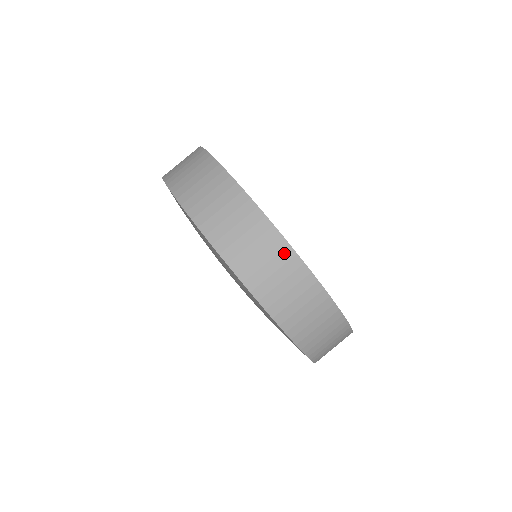
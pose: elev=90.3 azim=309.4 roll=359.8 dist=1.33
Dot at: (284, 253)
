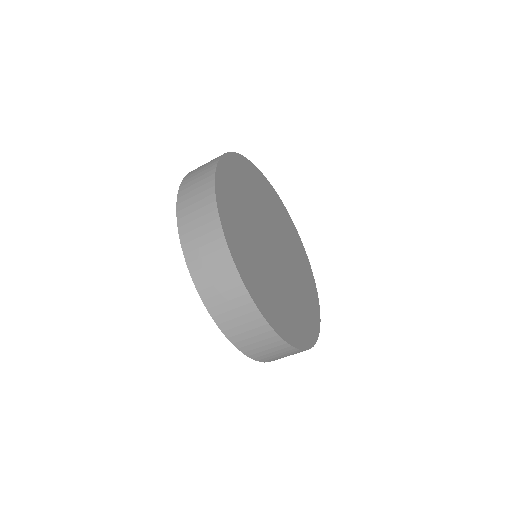
Dot at: (268, 333)
